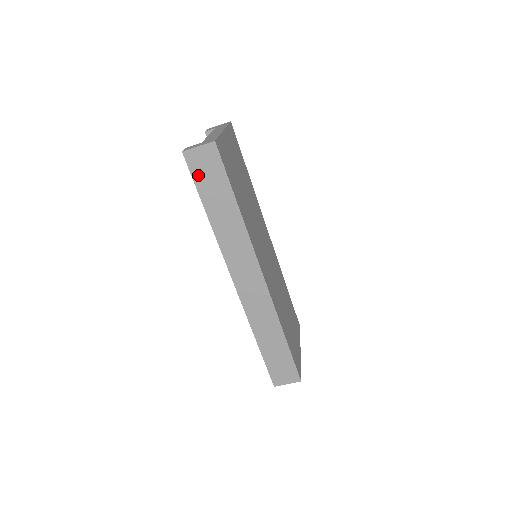
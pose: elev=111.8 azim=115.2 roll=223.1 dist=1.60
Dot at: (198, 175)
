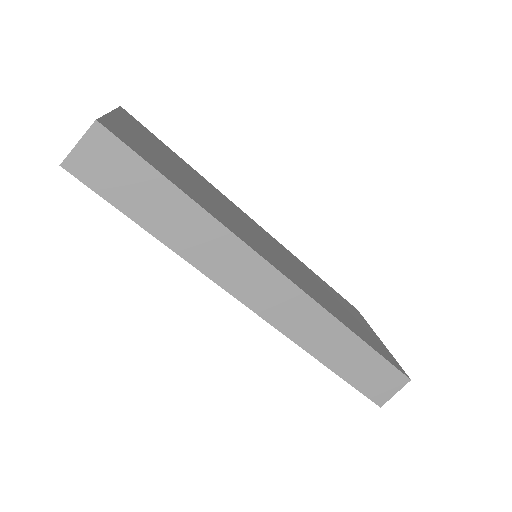
Dot at: (105, 186)
